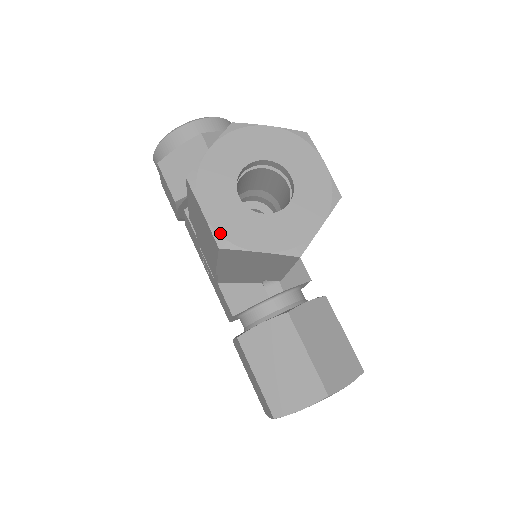
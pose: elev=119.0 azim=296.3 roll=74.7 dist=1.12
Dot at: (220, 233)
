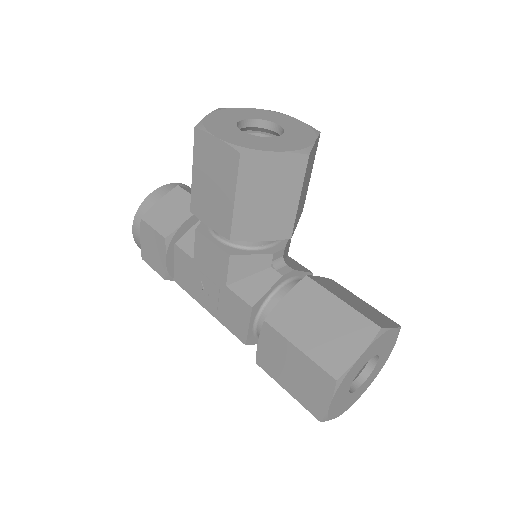
Dot at: (237, 145)
